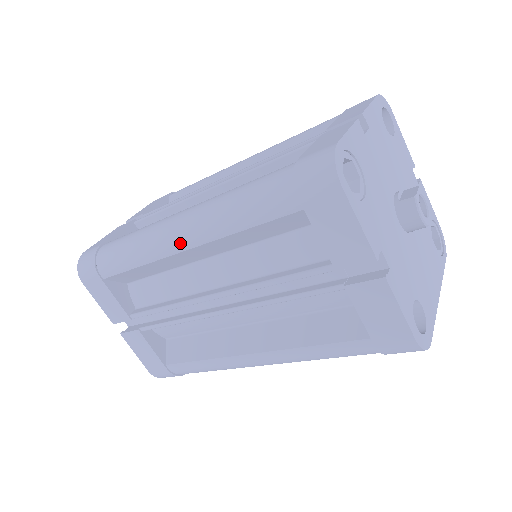
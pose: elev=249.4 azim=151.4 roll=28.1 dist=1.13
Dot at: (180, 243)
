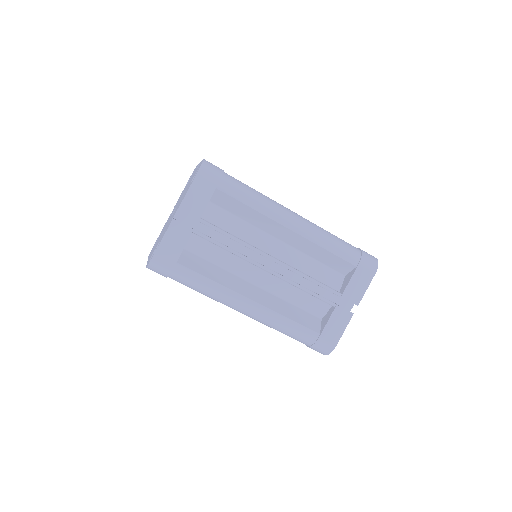
Dot at: (292, 224)
